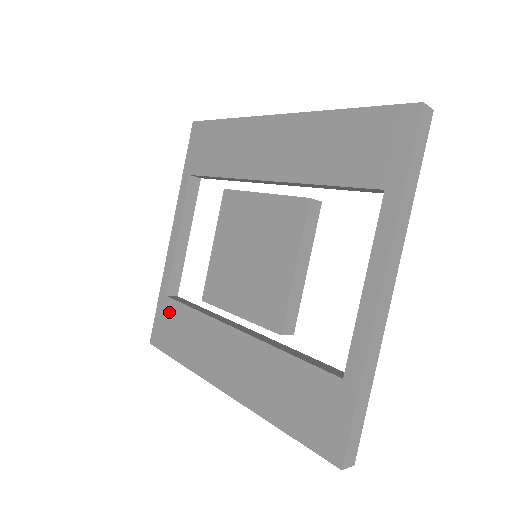
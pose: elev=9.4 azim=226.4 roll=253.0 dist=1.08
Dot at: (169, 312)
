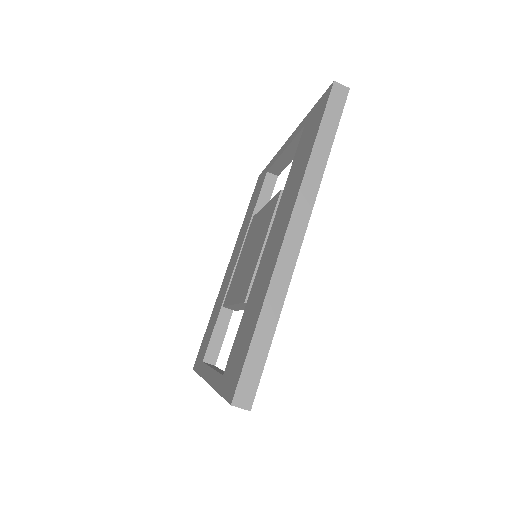
Dot at: (231, 362)
